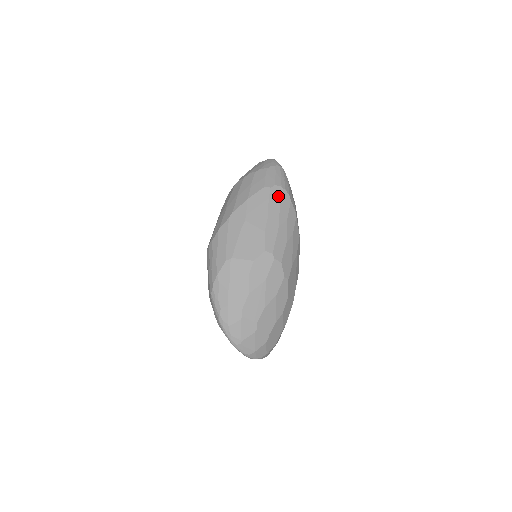
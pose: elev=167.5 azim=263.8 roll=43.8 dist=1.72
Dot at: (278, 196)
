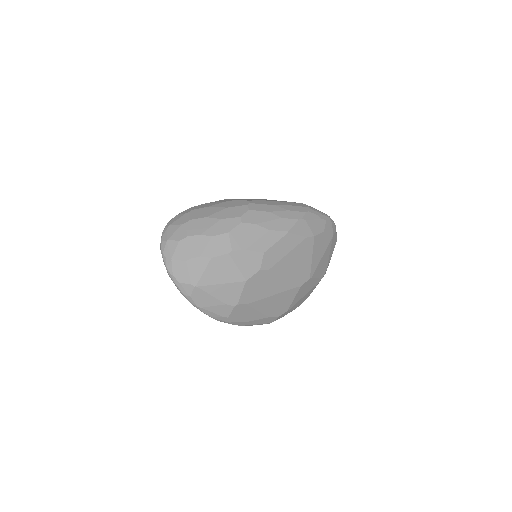
Dot at: (300, 205)
